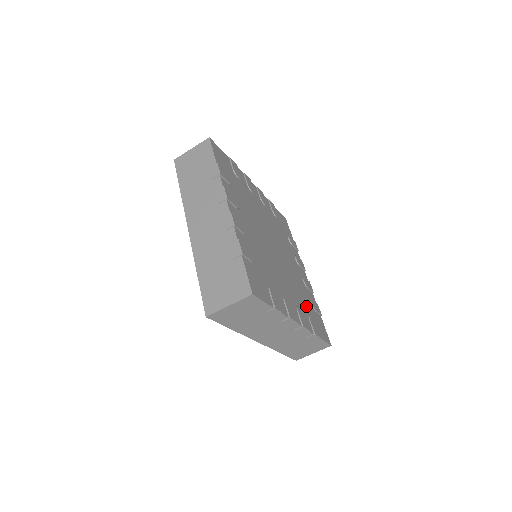
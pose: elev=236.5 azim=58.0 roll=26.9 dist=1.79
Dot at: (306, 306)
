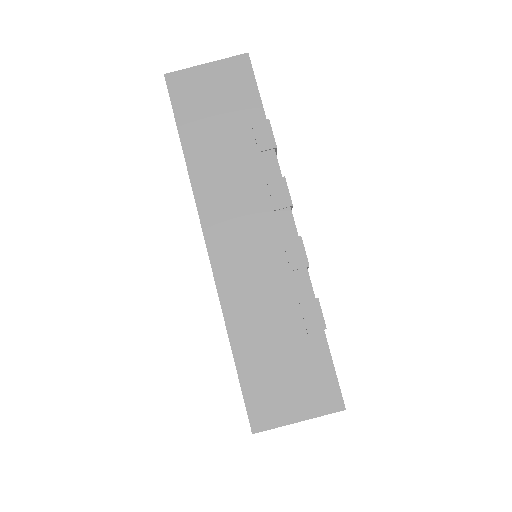
Dot at: occluded
